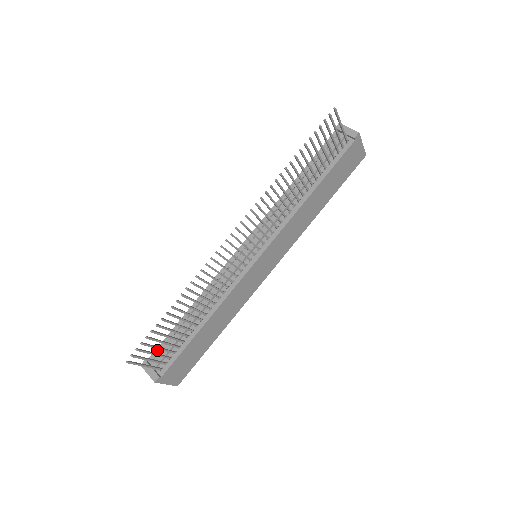
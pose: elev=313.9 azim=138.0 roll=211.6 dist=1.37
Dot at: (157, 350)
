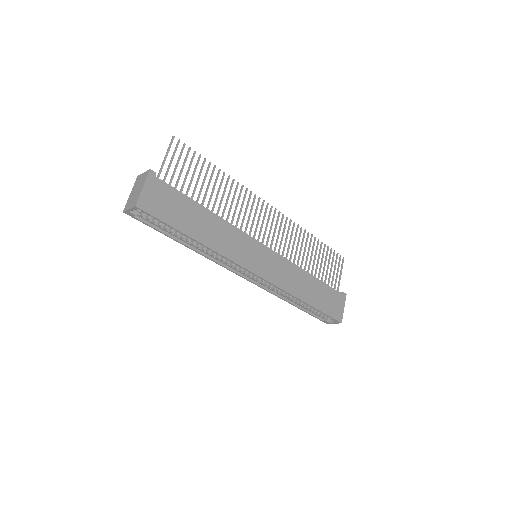
Dot at: occluded
